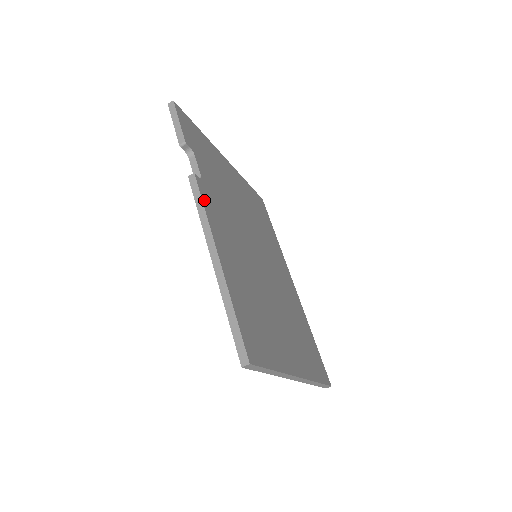
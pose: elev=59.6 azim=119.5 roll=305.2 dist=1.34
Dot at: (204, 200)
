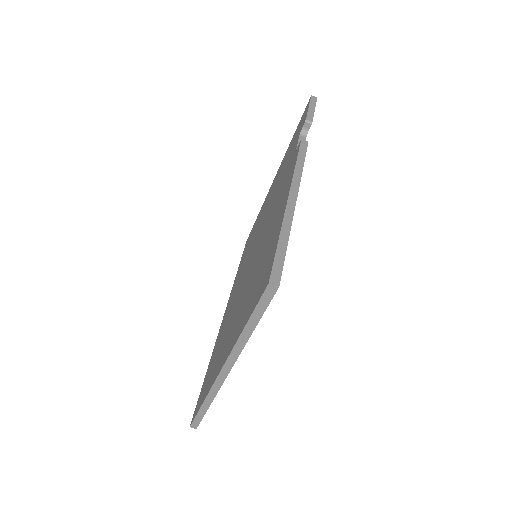
Dot at: occluded
